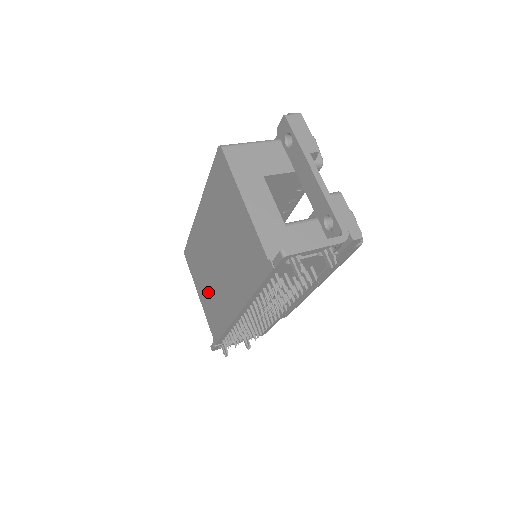
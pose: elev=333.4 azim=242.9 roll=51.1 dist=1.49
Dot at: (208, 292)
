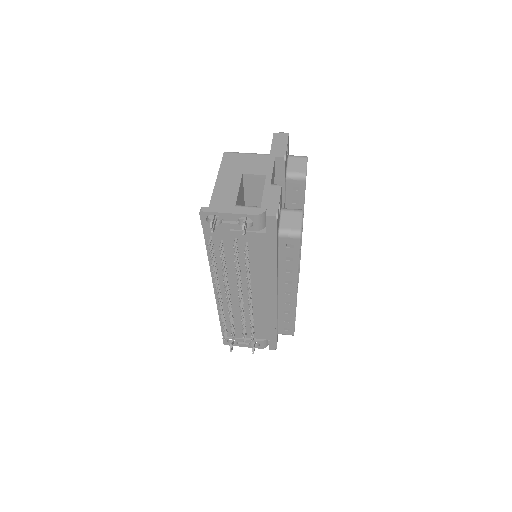
Dot at: occluded
